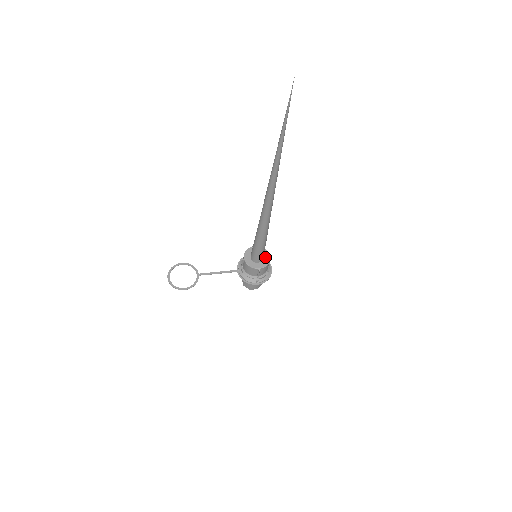
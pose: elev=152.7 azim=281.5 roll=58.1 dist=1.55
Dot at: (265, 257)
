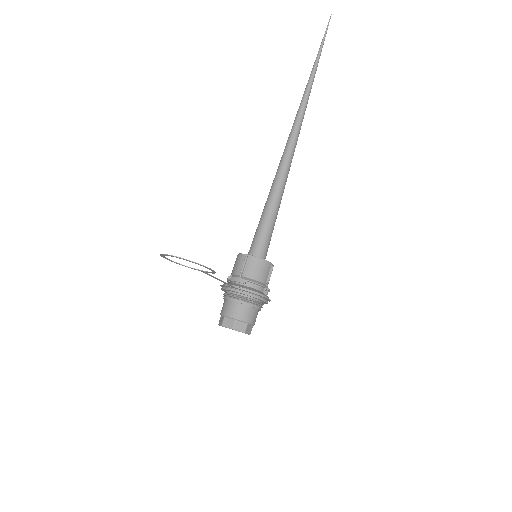
Dot at: occluded
